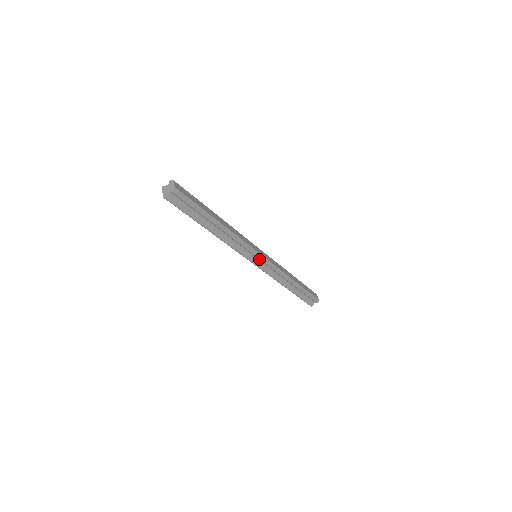
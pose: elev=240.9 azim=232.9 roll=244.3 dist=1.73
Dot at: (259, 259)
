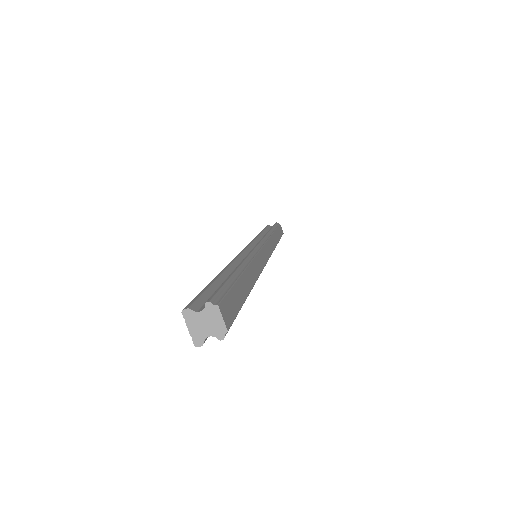
Dot at: occluded
